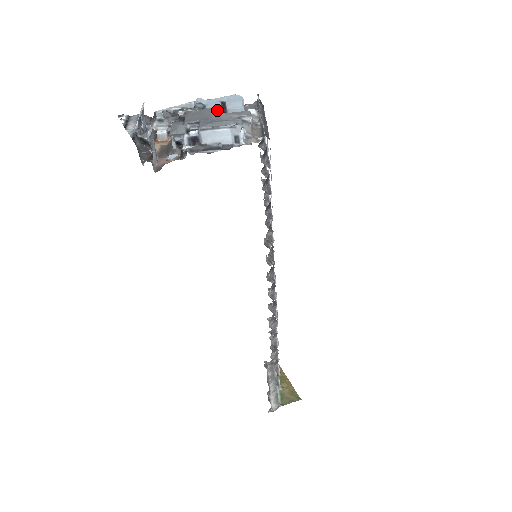
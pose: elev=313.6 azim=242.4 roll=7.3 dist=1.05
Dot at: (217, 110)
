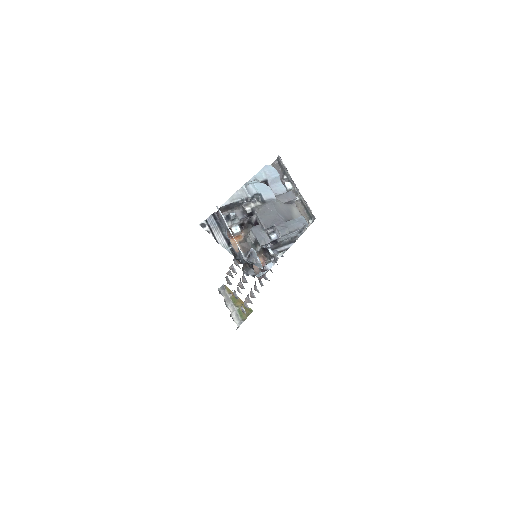
Dot at: (274, 201)
